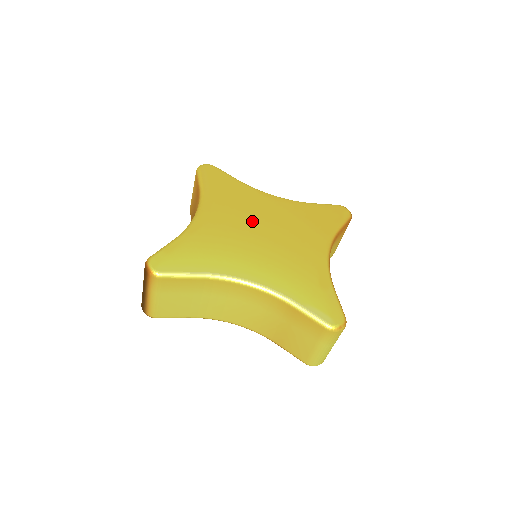
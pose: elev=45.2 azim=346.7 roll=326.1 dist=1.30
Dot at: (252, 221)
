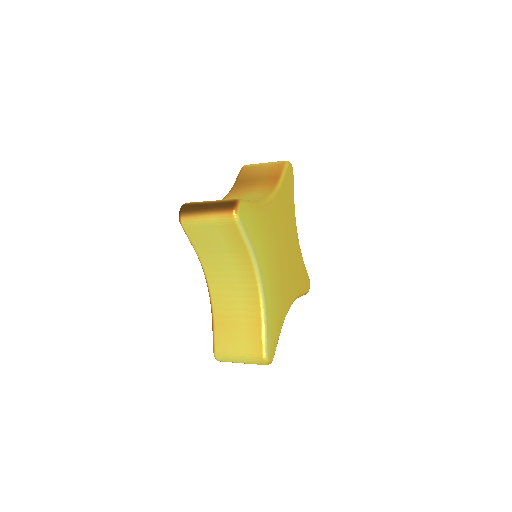
Dot at: (283, 239)
